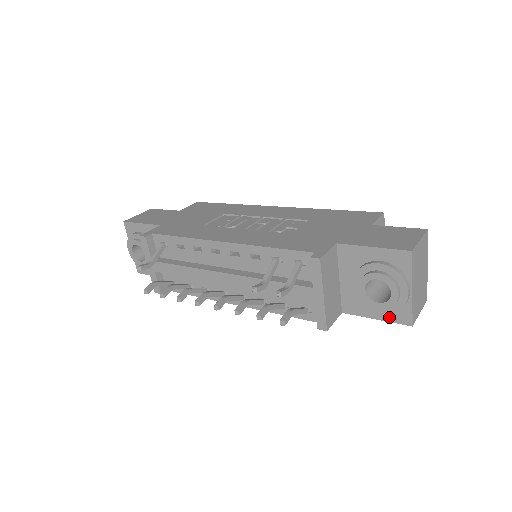
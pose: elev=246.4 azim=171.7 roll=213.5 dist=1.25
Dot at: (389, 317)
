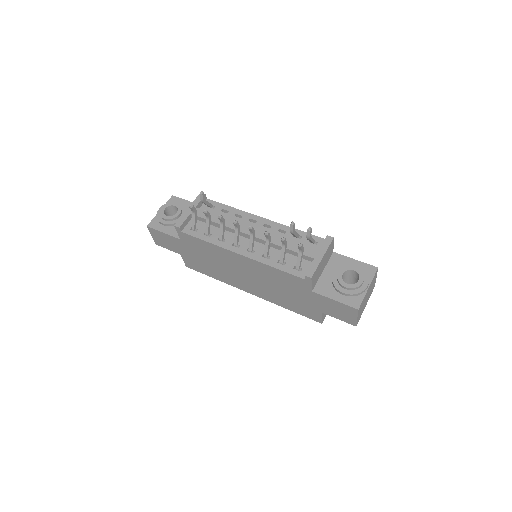
Dot at: (345, 301)
